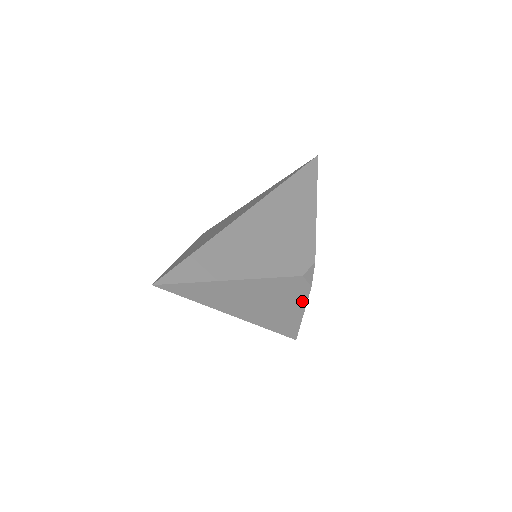
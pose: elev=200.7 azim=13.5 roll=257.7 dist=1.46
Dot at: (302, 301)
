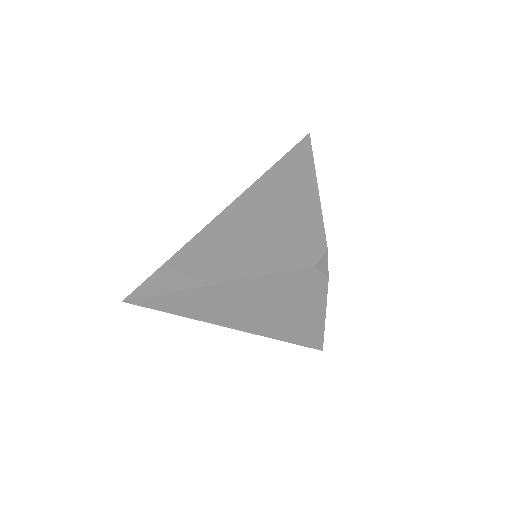
Dot at: (320, 299)
